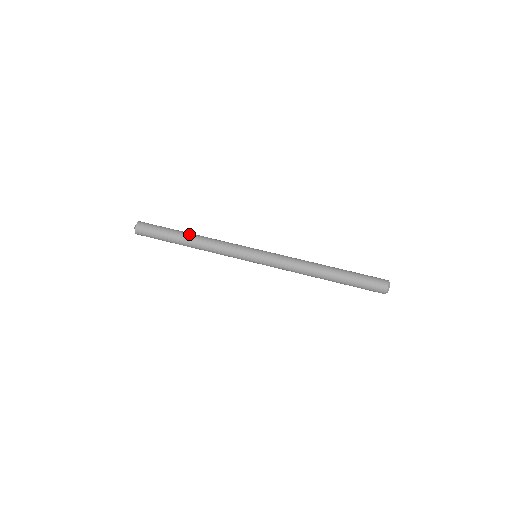
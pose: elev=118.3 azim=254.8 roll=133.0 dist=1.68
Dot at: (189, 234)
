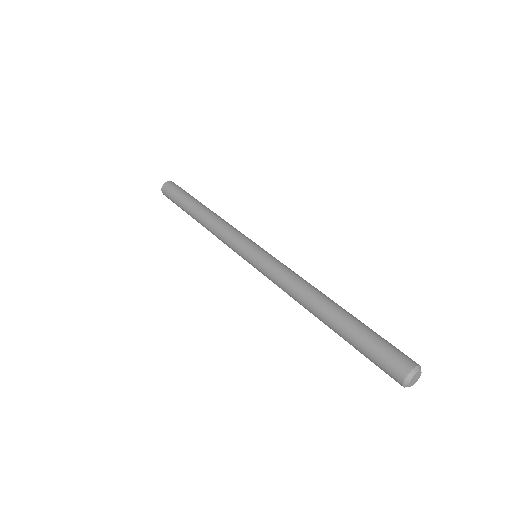
Dot at: (199, 207)
